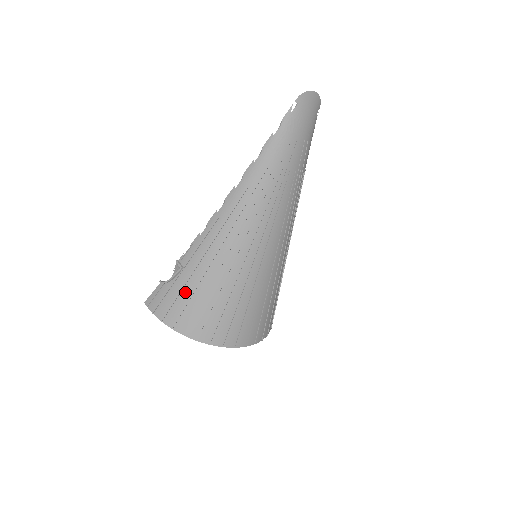
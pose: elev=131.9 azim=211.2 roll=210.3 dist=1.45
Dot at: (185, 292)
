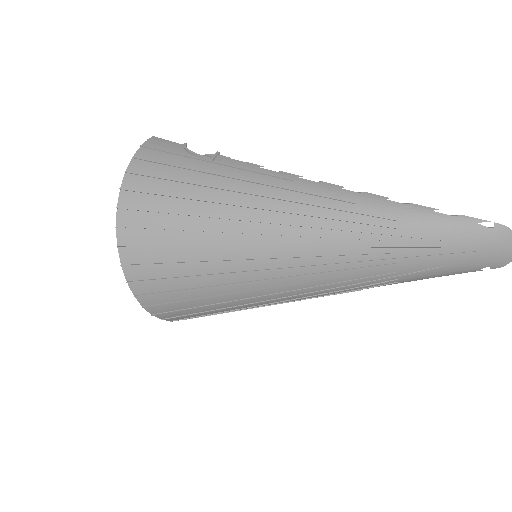
Dot at: (180, 172)
